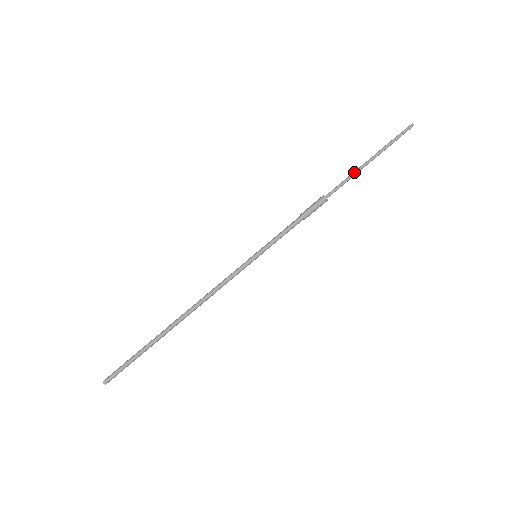
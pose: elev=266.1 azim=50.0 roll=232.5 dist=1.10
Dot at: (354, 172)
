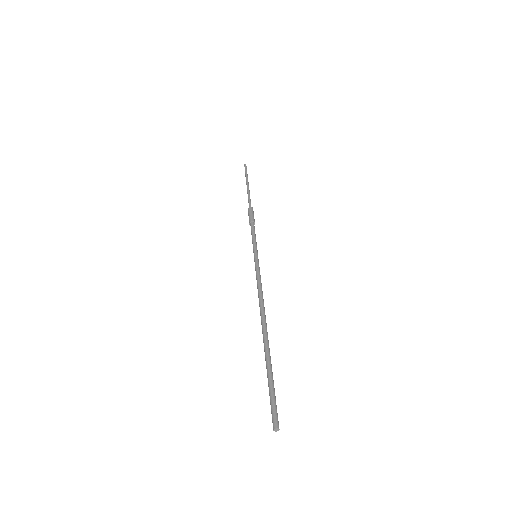
Dot at: (248, 192)
